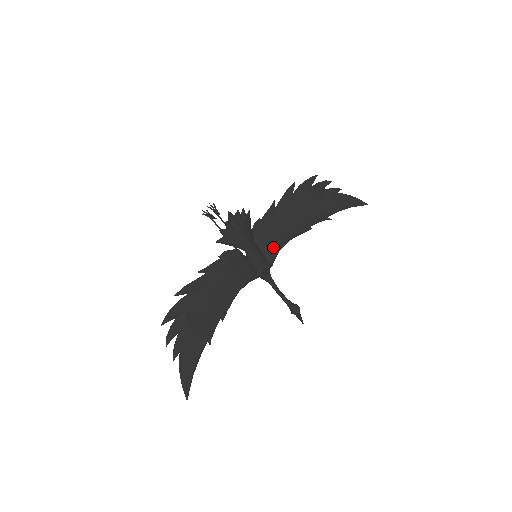
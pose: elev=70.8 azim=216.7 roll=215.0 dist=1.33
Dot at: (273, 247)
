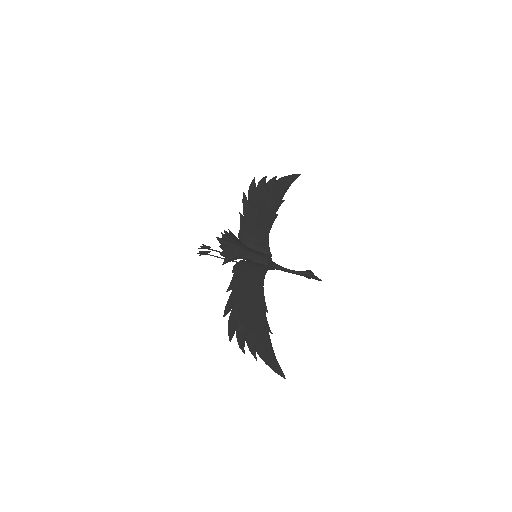
Dot at: (262, 243)
